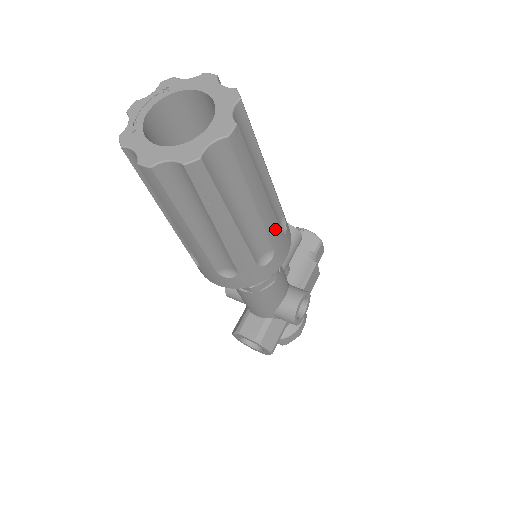
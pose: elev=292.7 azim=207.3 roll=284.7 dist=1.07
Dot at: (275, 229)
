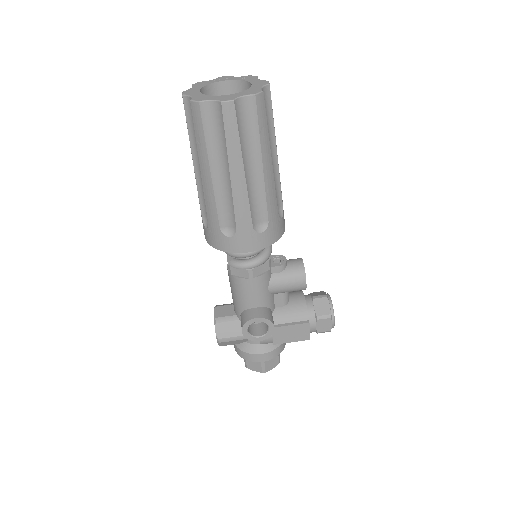
Dot at: (245, 214)
